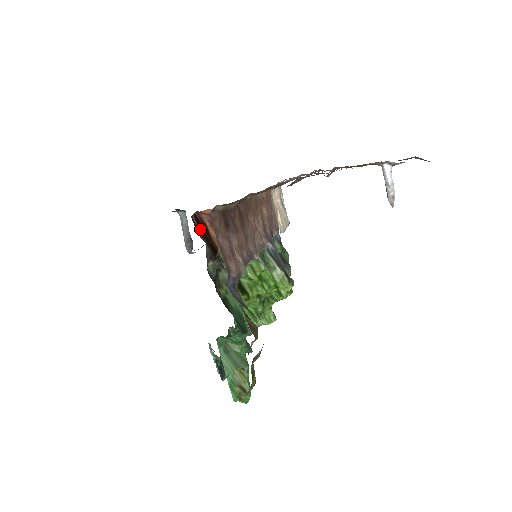
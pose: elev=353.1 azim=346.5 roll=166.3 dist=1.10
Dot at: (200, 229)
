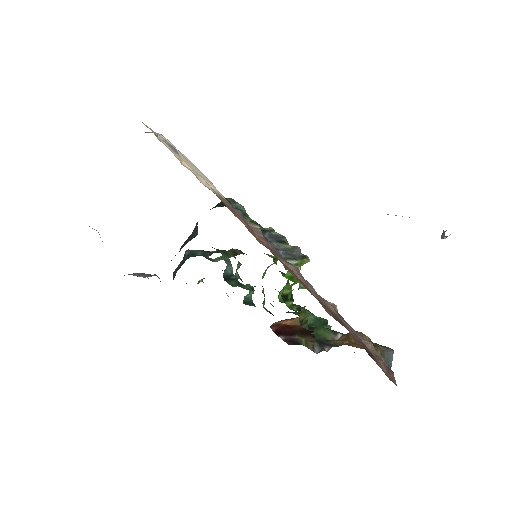
Dot at: (286, 334)
